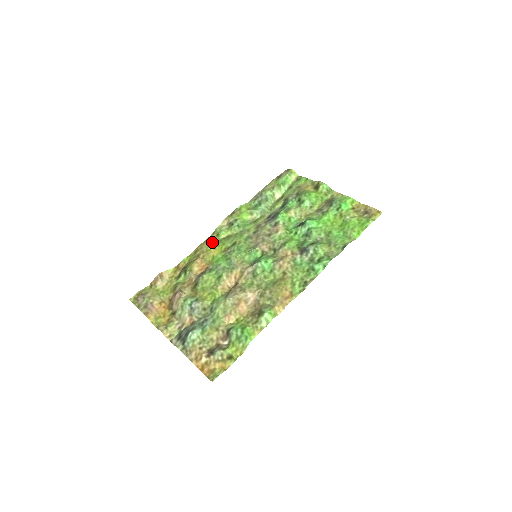
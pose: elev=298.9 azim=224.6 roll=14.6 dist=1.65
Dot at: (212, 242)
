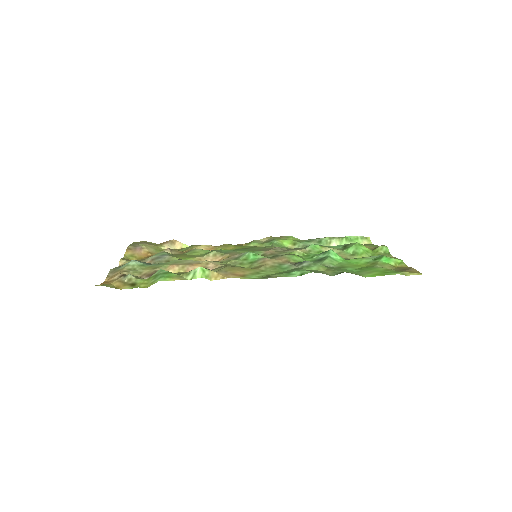
Dot at: (239, 245)
